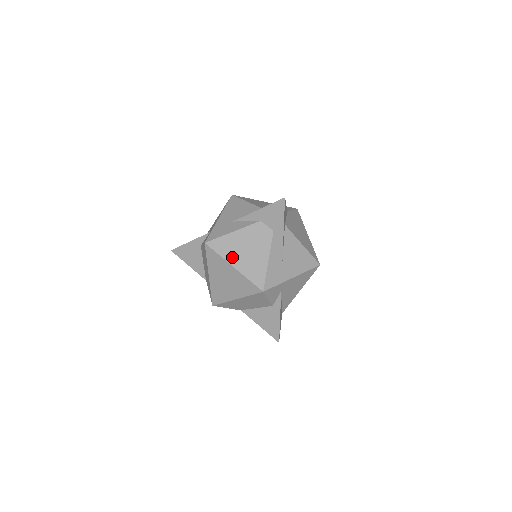
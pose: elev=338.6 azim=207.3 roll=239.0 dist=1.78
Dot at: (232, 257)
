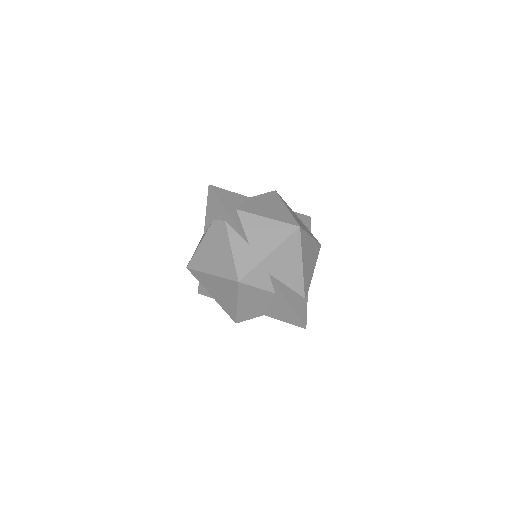
Dot at: (207, 266)
